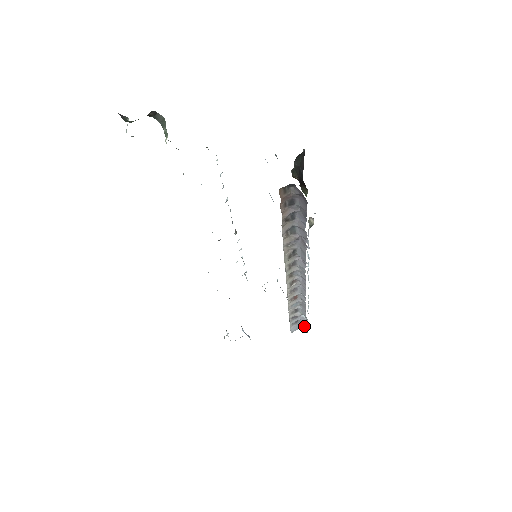
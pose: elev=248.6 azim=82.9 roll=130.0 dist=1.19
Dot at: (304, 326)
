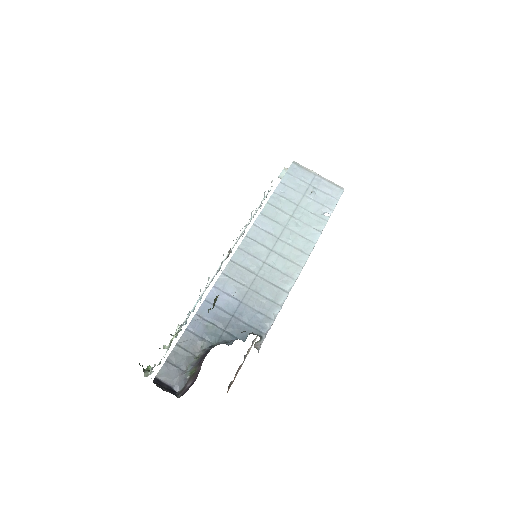
Dot at: (336, 197)
